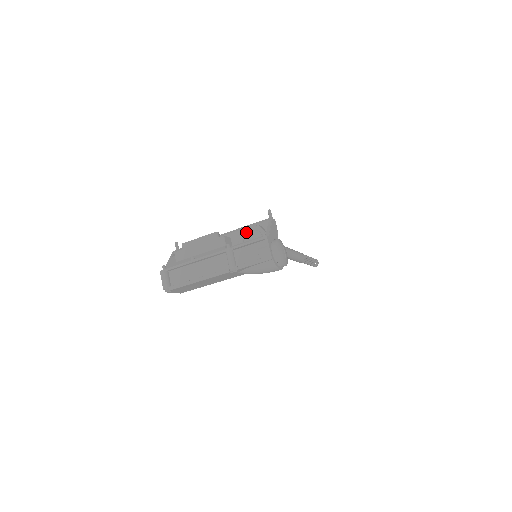
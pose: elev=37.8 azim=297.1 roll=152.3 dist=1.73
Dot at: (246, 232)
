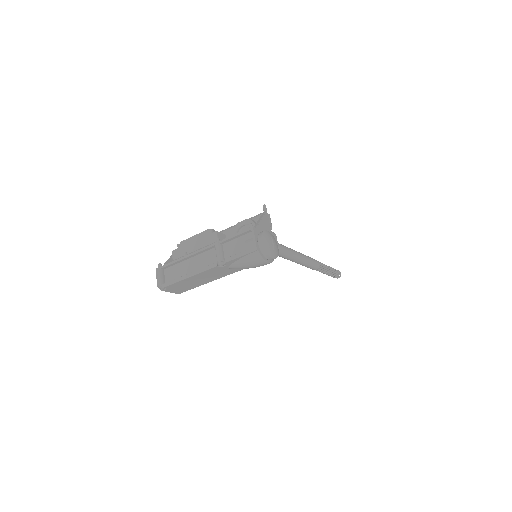
Dot at: (239, 227)
